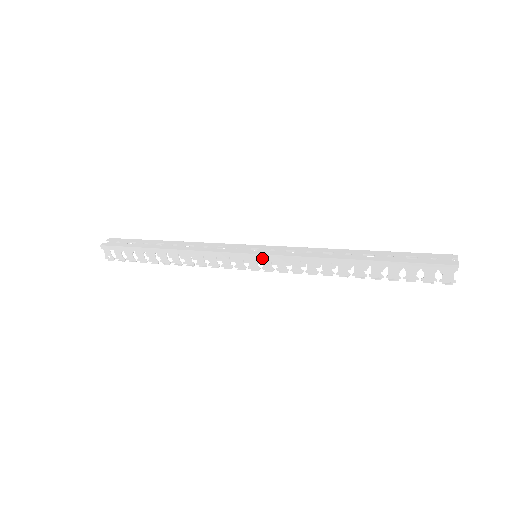
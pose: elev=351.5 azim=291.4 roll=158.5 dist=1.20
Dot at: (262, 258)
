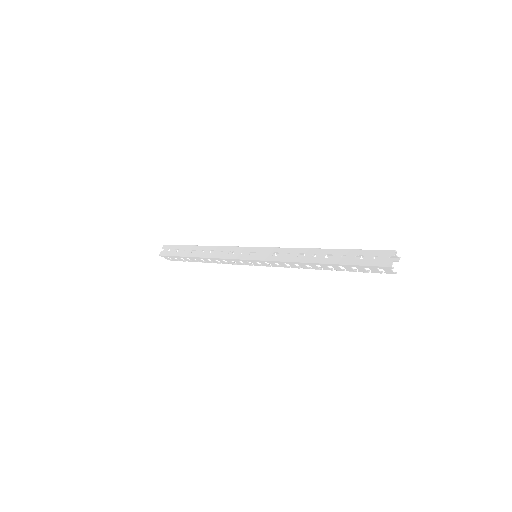
Dot at: occluded
